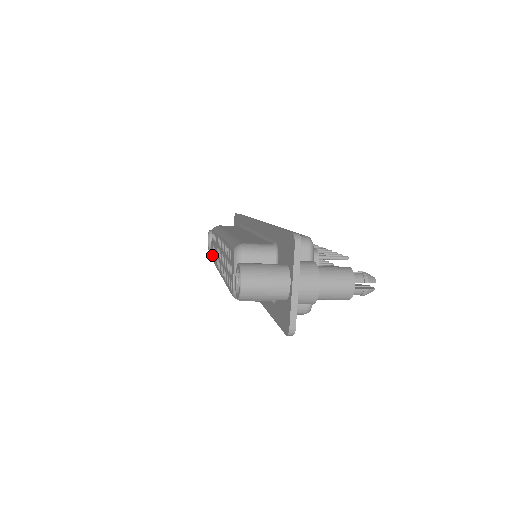
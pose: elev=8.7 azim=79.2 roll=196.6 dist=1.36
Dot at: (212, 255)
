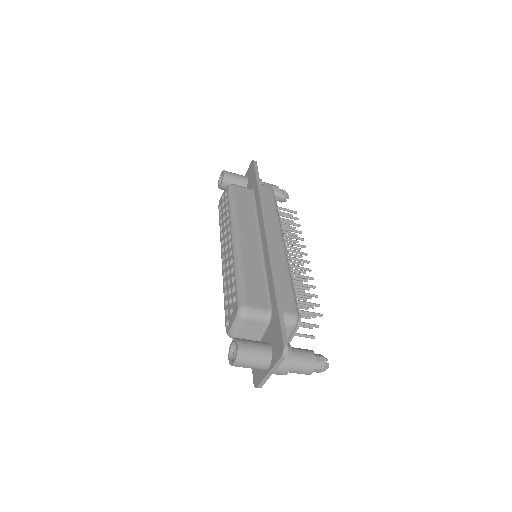
Dot at: (220, 211)
